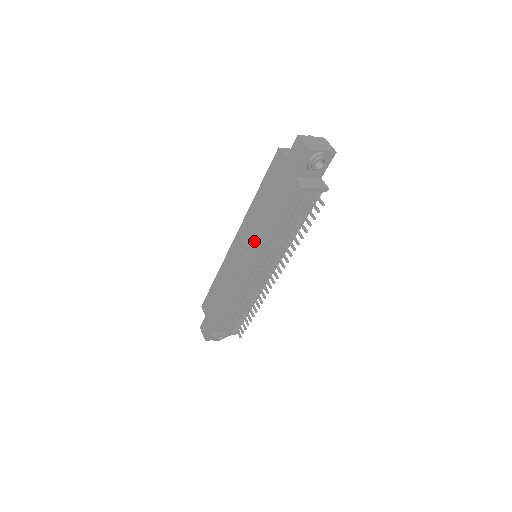
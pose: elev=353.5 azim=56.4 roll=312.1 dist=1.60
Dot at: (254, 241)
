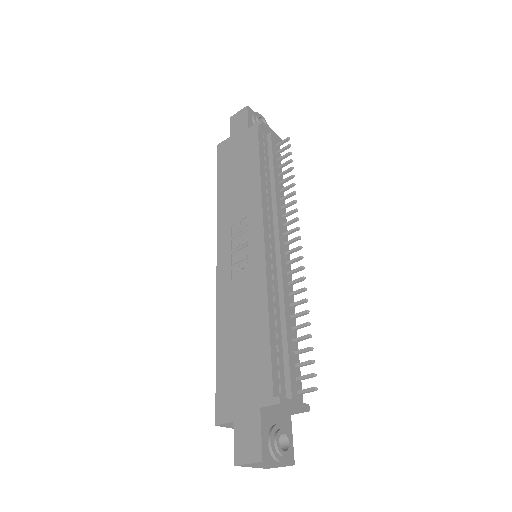
Dot at: (244, 214)
